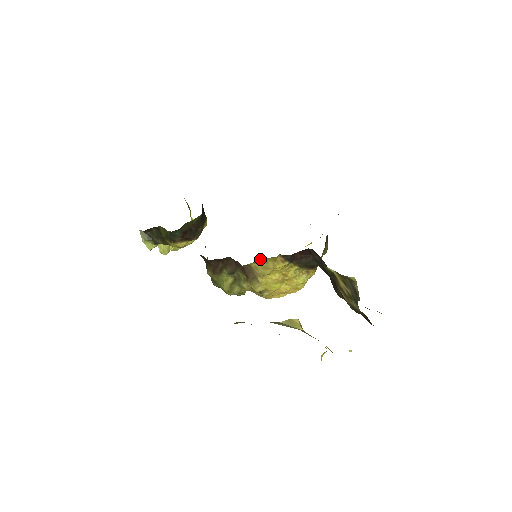
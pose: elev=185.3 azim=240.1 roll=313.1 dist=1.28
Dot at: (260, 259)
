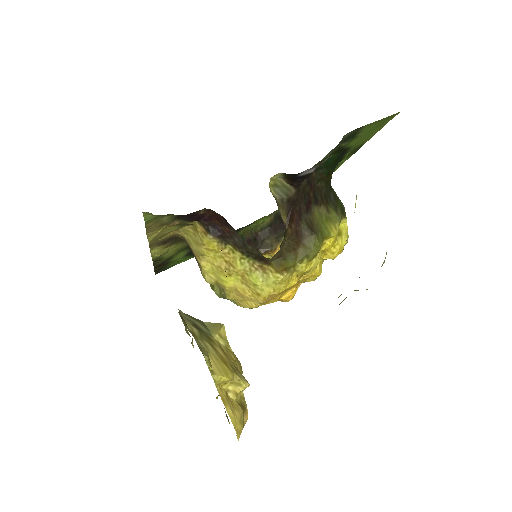
Dot at: (185, 227)
